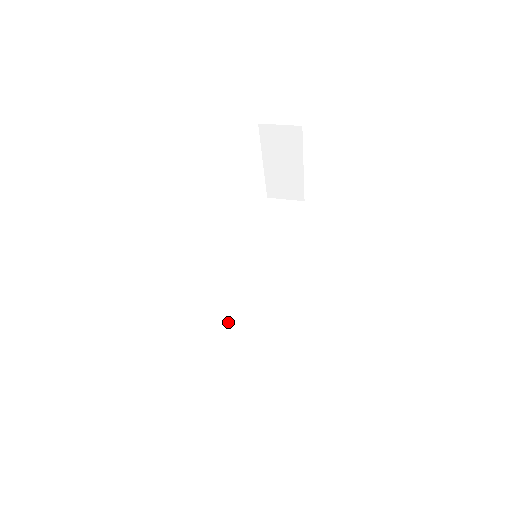
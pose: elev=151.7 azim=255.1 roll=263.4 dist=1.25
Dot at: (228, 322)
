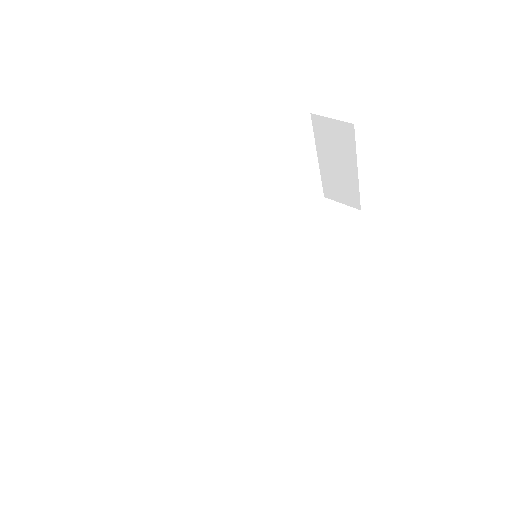
Dot at: (221, 315)
